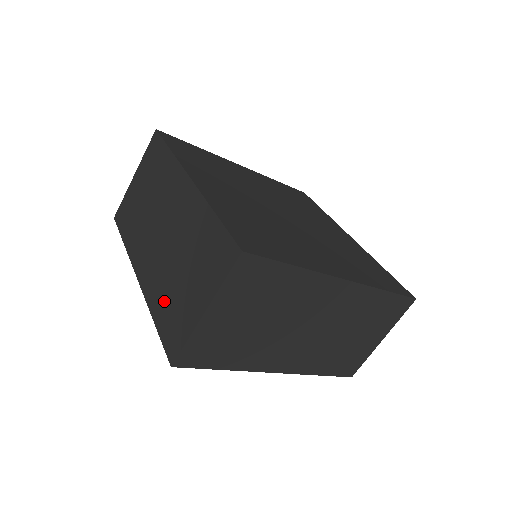
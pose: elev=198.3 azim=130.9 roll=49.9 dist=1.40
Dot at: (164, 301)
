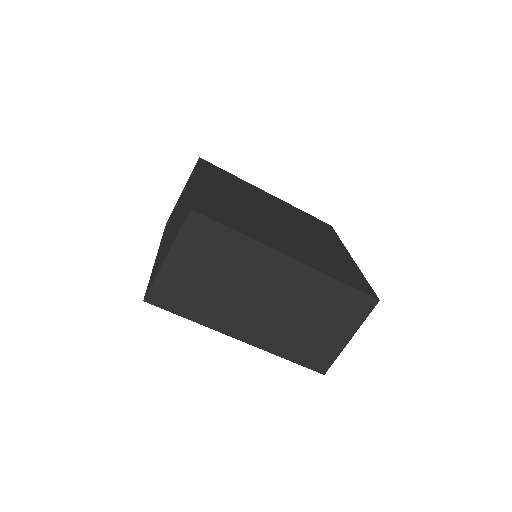
Dot at: (296, 345)
